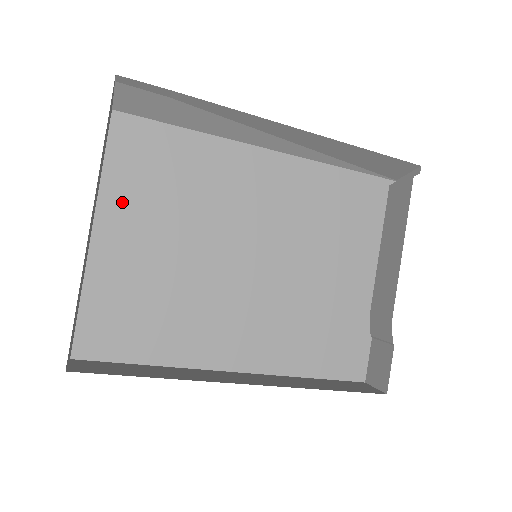
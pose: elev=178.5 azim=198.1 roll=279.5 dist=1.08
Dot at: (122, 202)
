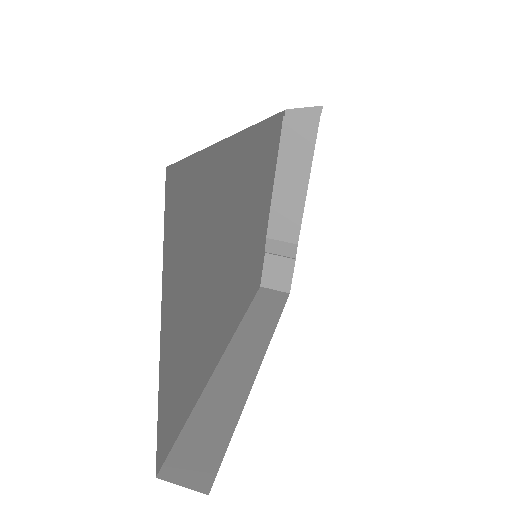
Dot at: (177, 287)
